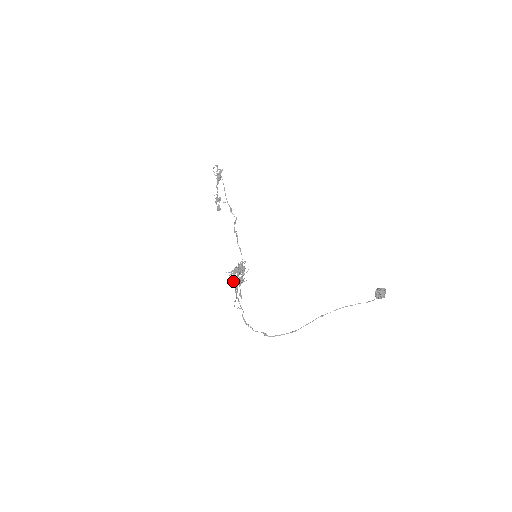
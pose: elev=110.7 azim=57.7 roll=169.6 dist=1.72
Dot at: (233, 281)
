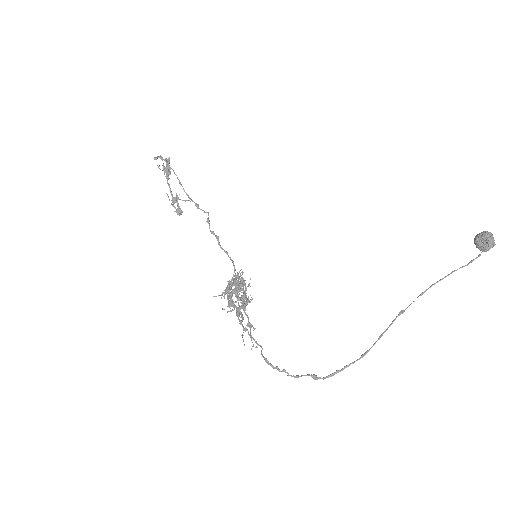
Dot at: (230, 306)
